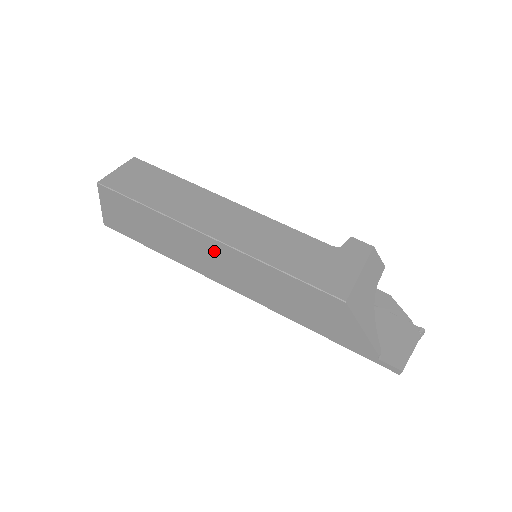
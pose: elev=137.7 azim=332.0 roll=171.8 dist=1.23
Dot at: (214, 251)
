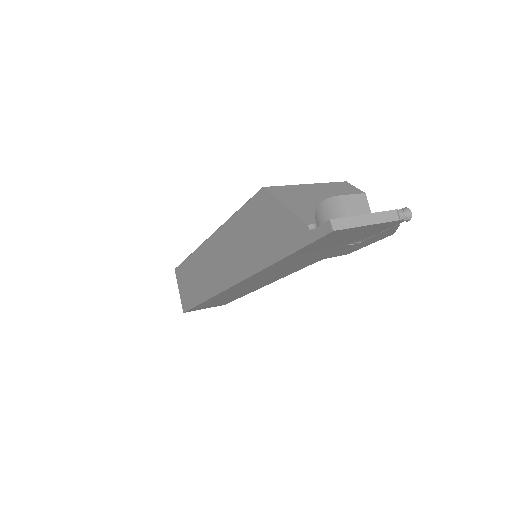
Dot at: (211, 252)
